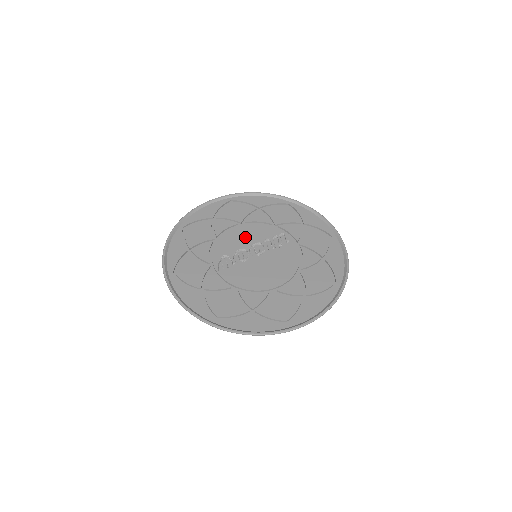
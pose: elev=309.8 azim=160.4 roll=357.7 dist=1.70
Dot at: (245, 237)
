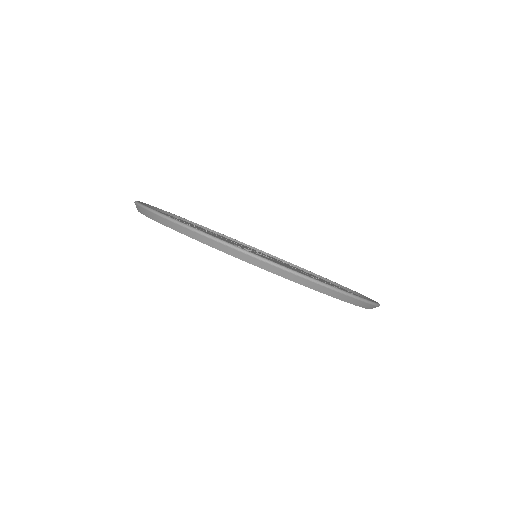
Dot at: occluded
